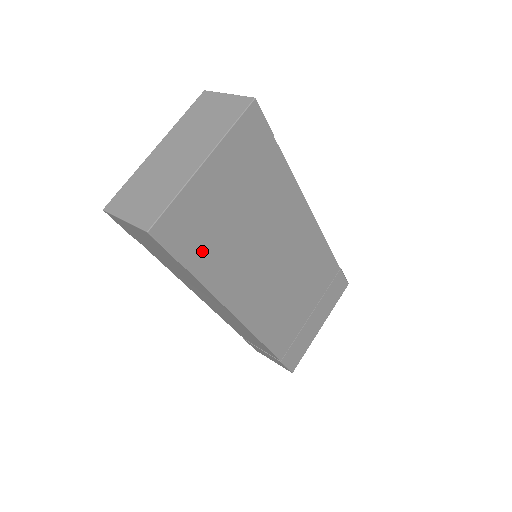
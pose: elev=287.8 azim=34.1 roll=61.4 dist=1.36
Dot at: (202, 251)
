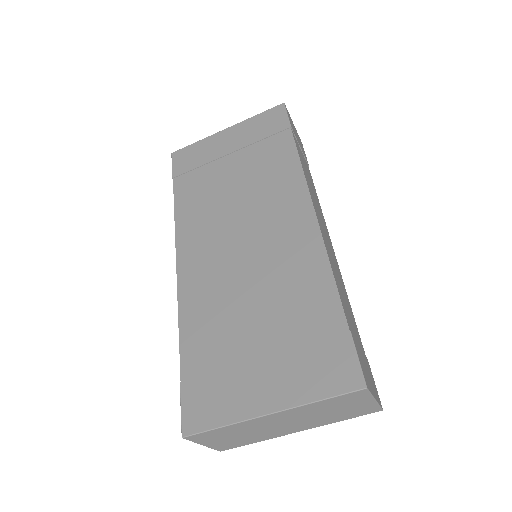
Dot at: occluded
